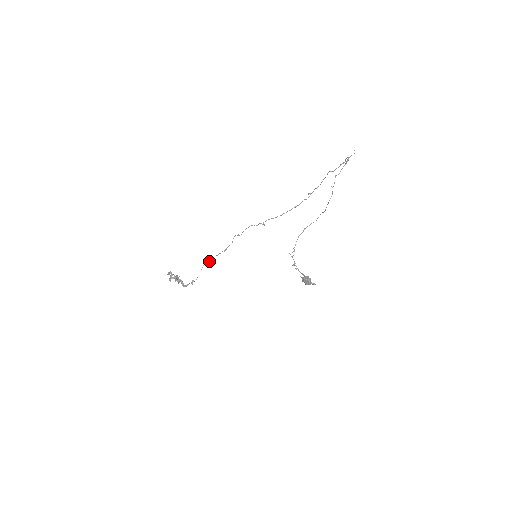
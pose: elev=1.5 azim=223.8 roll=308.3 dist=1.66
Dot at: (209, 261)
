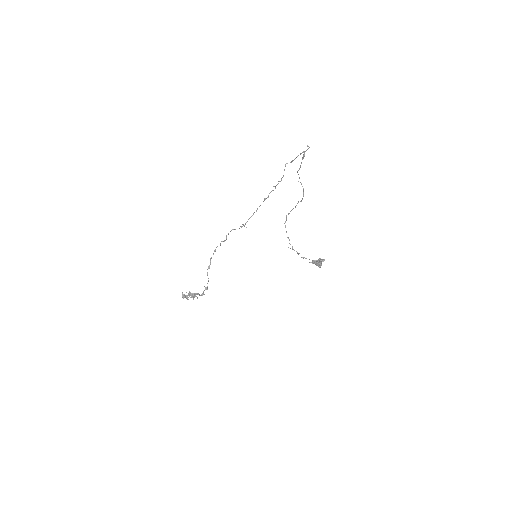
Dot at: (209, 268)
